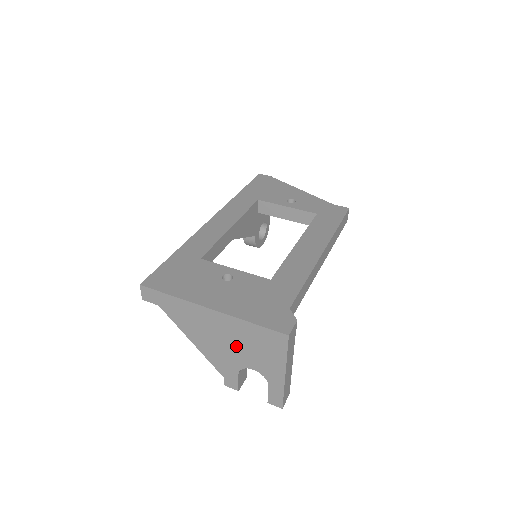
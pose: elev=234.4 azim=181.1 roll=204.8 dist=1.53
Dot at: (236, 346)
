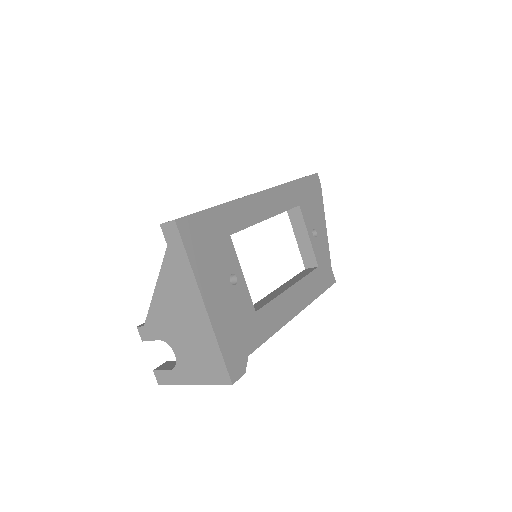
Dot at: (186, 335)
